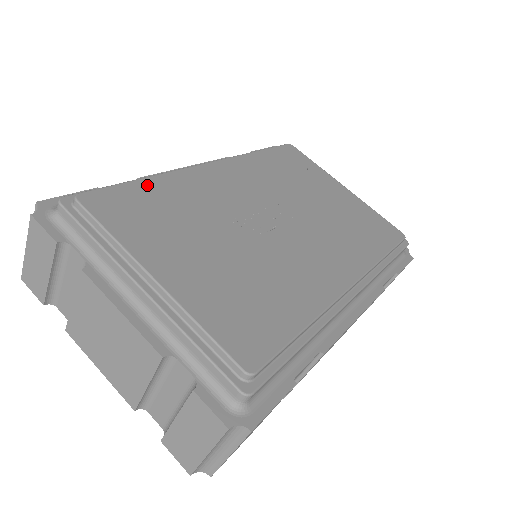
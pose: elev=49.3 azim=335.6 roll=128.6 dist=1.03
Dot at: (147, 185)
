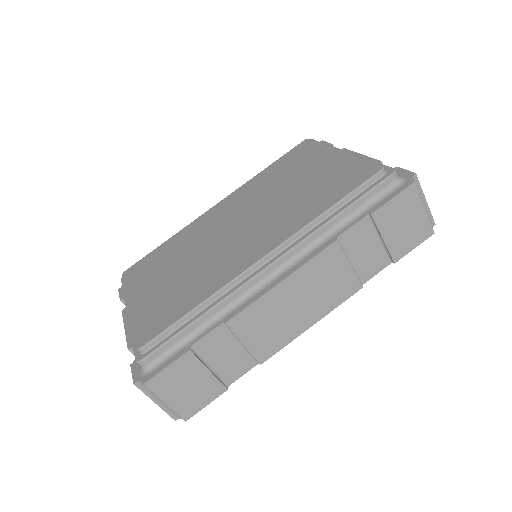
Dot at: (162, 247)
